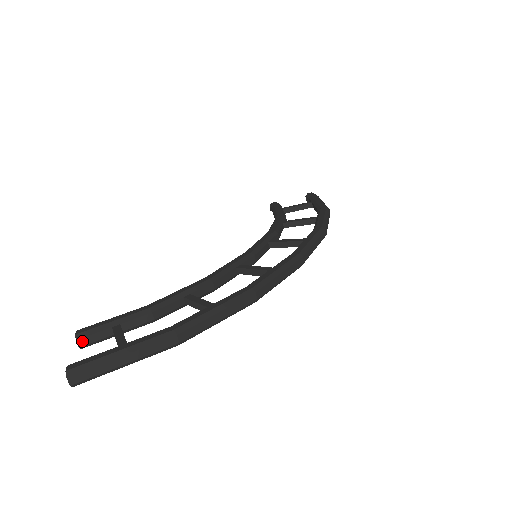
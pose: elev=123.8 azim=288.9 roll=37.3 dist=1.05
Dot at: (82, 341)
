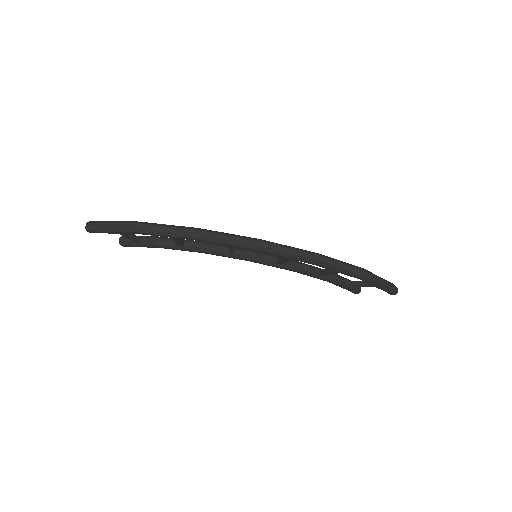
Dot at: (122, 239)
